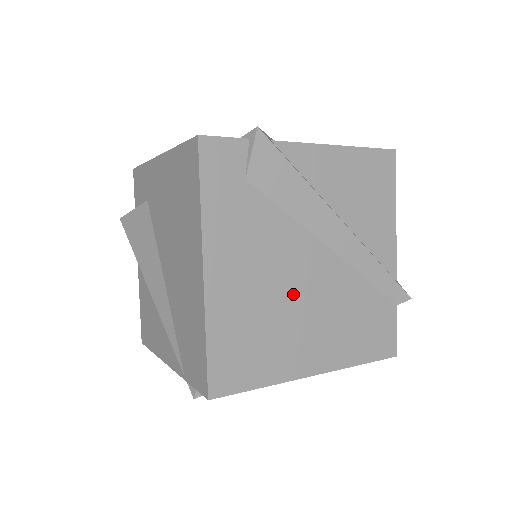
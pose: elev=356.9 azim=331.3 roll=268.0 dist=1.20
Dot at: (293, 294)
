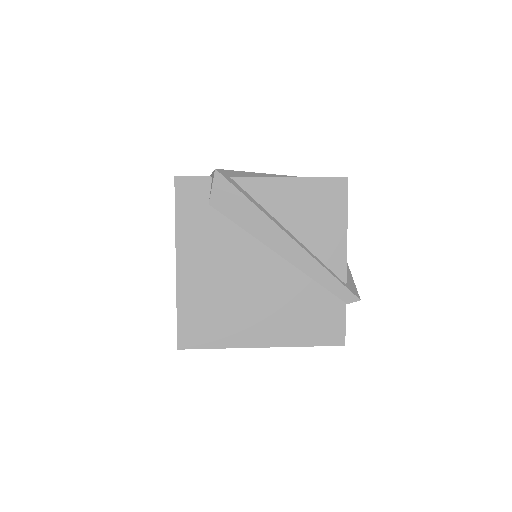
Dot at: (245, 286)
